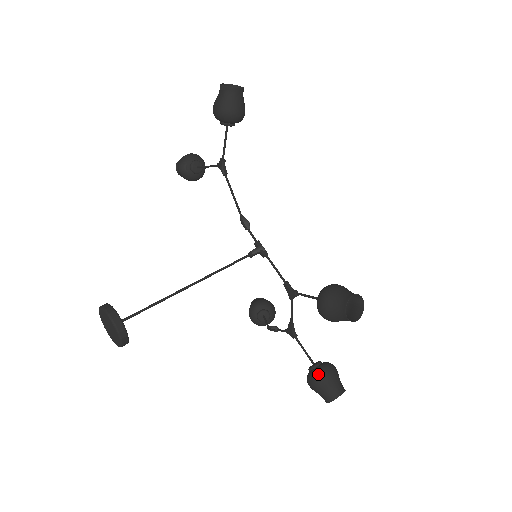
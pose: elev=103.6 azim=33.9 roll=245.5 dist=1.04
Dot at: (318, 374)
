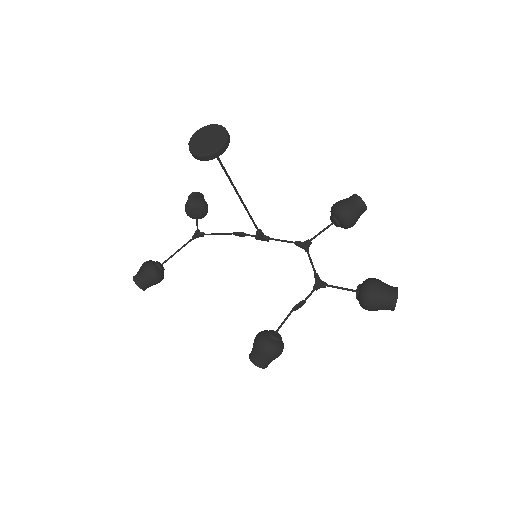
Dot at: (368, 278)
